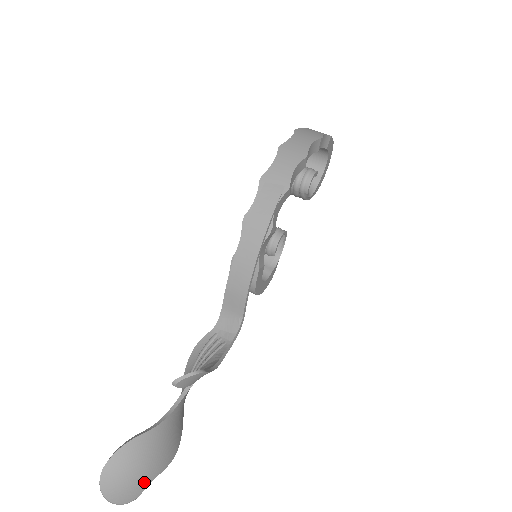
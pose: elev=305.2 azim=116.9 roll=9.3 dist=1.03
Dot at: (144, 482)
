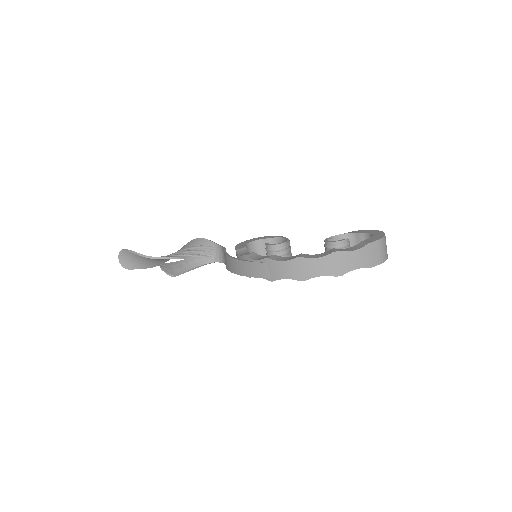
Dot at: (135, 267)
